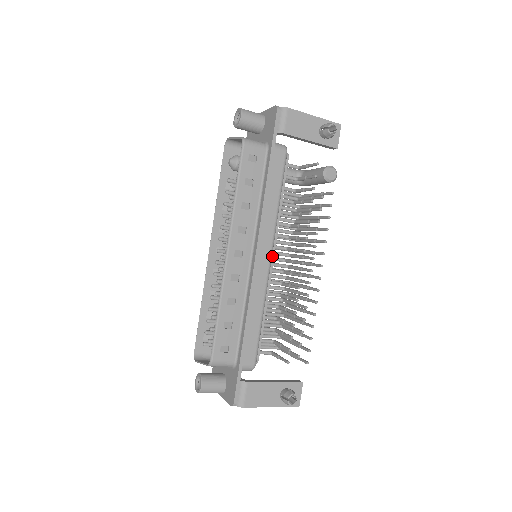
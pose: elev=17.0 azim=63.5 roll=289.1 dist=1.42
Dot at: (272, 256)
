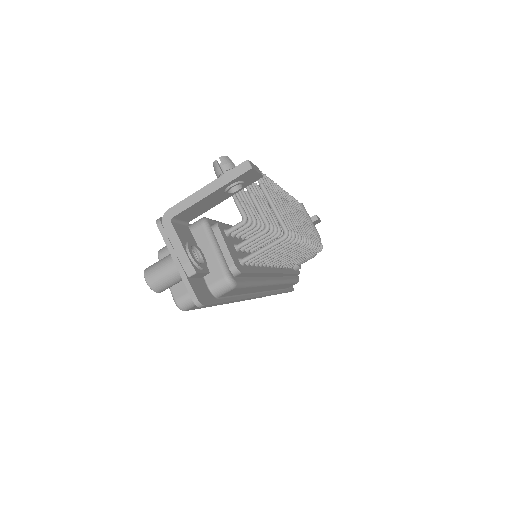
Dot at: occluded
